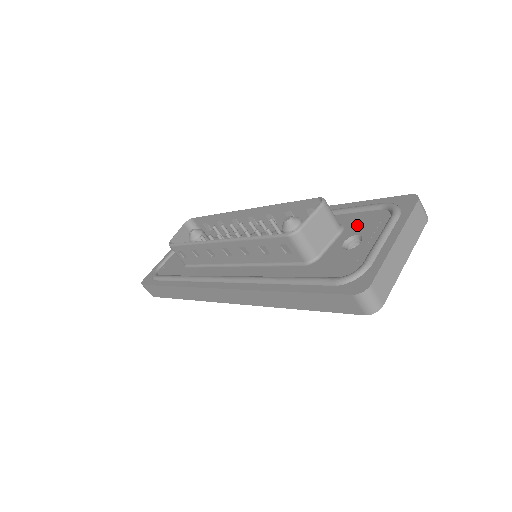
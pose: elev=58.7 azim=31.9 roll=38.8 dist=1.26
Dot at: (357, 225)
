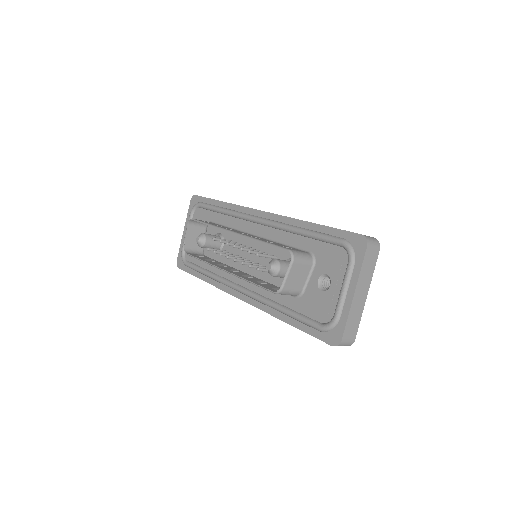
Dot at: (325, 261)
